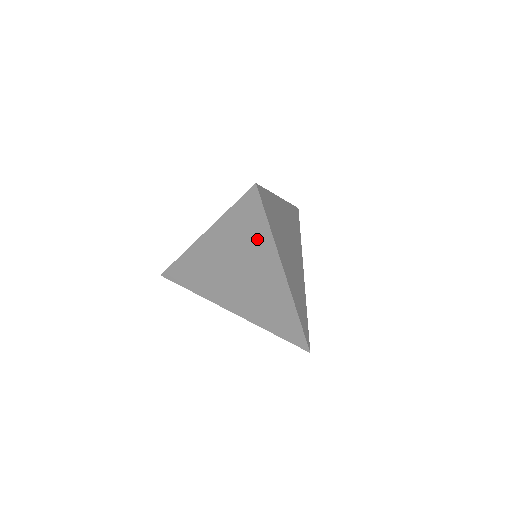
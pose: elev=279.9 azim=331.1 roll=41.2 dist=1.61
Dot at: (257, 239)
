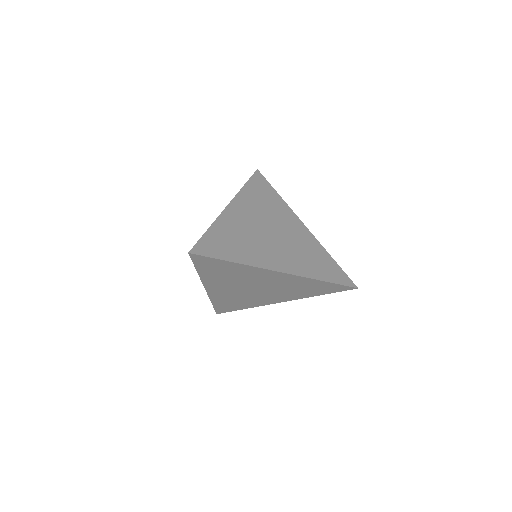
Dot at: (235, 271)
